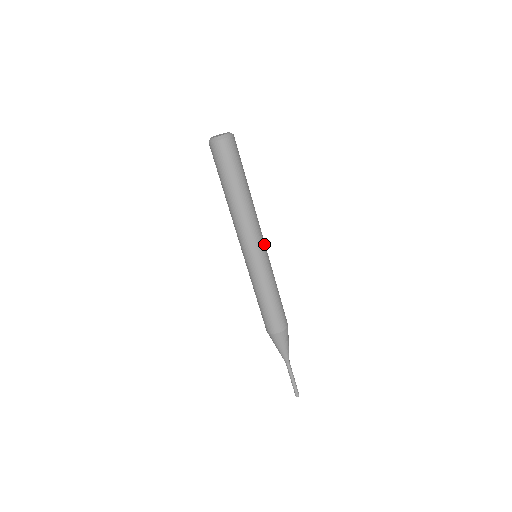
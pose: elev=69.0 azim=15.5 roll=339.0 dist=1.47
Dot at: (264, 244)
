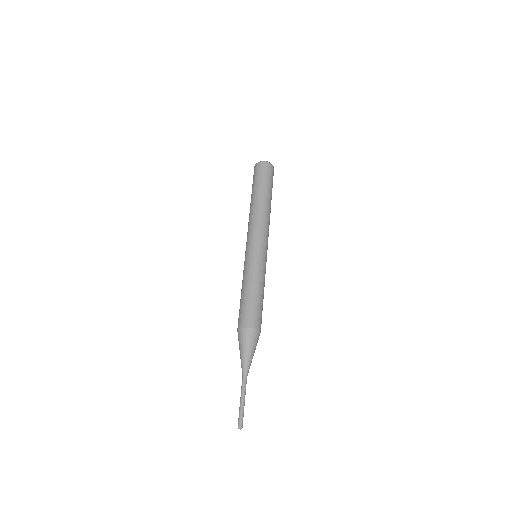
Dot at: occluded
